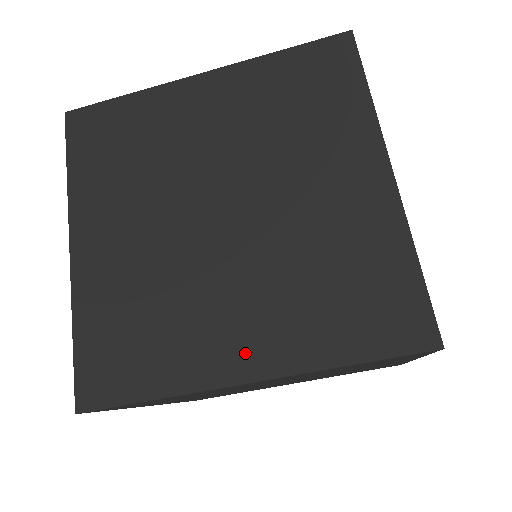
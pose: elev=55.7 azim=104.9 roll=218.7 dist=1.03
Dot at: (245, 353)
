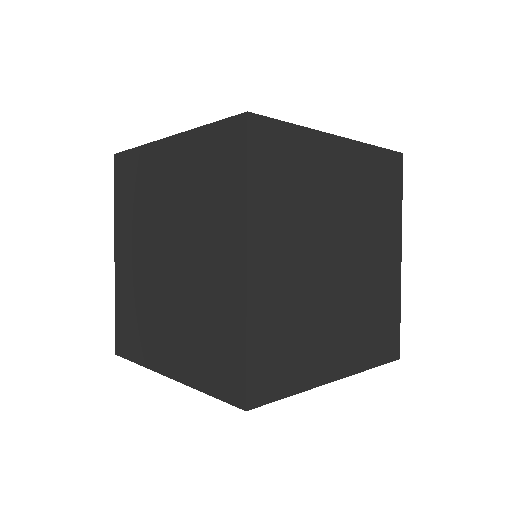
Dot at: (168, 359)
